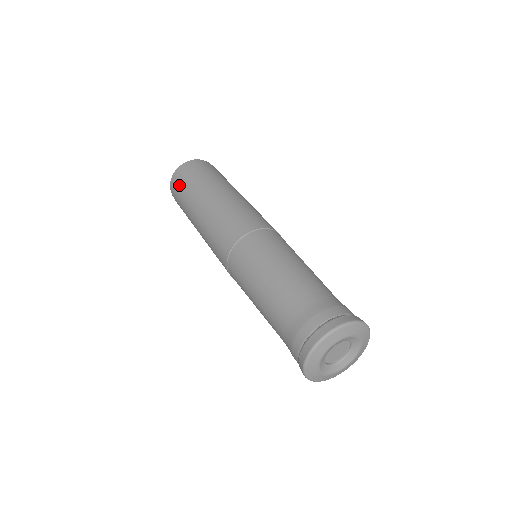
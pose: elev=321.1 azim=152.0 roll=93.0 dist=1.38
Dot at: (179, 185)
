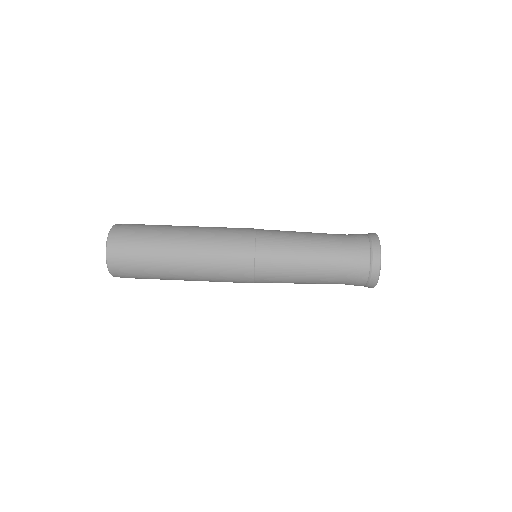
Dot at: (132, 273)
